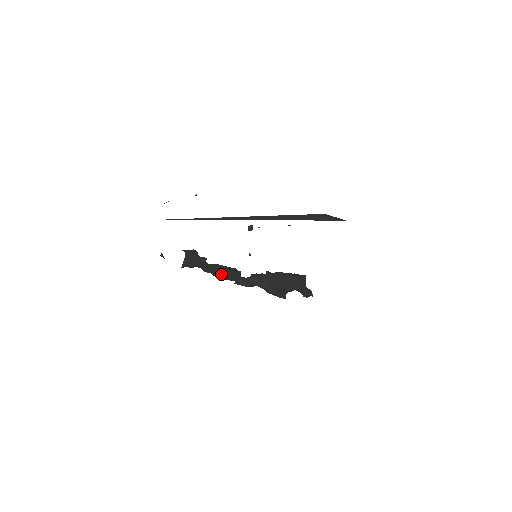
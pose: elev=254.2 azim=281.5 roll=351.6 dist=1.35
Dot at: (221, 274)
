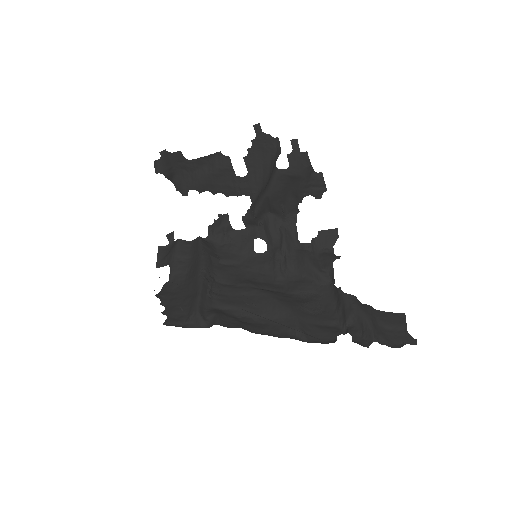
Dot at: (228, 228)
